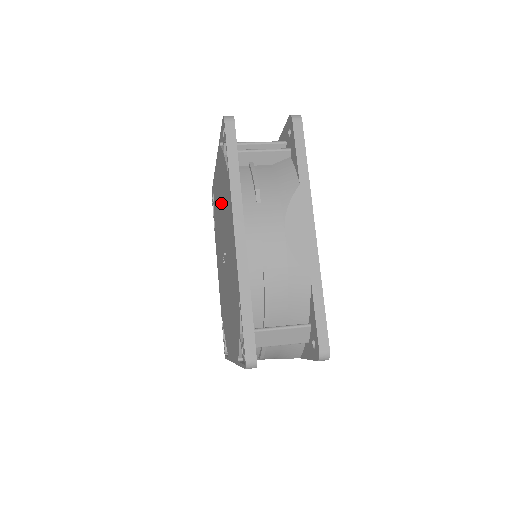
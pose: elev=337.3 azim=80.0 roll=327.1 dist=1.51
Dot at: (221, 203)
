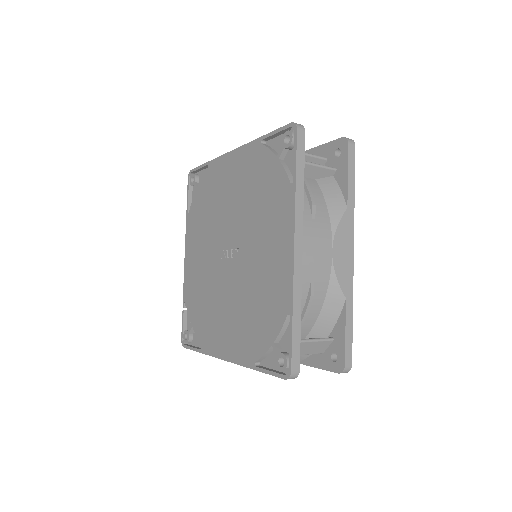
Dot at: (240, 199)
